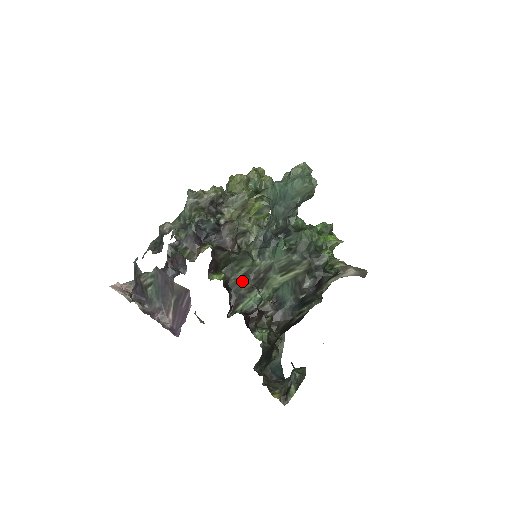
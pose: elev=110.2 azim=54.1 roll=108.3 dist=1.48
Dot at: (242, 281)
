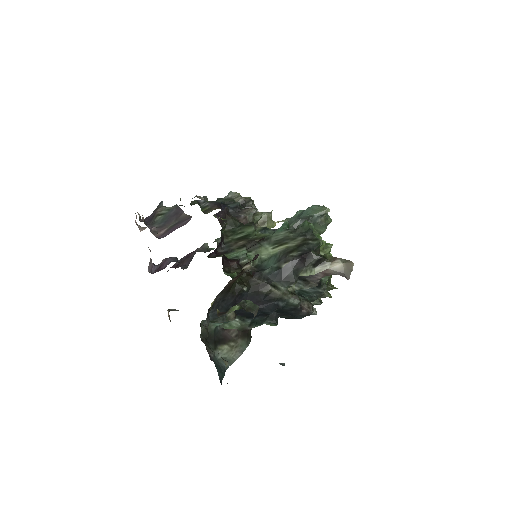
Dot at: (237, 241)
